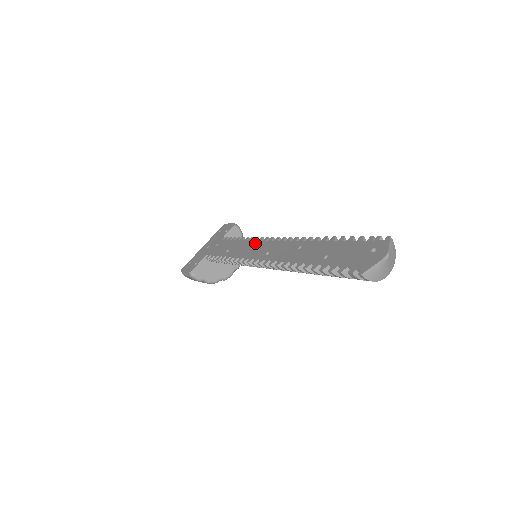
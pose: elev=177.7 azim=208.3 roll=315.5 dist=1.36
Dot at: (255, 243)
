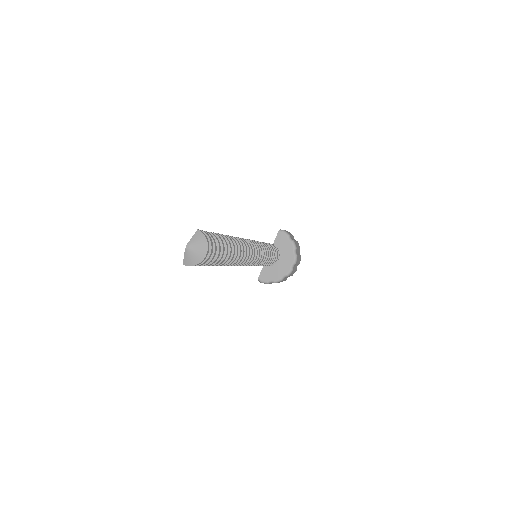
Dot at: occluded
